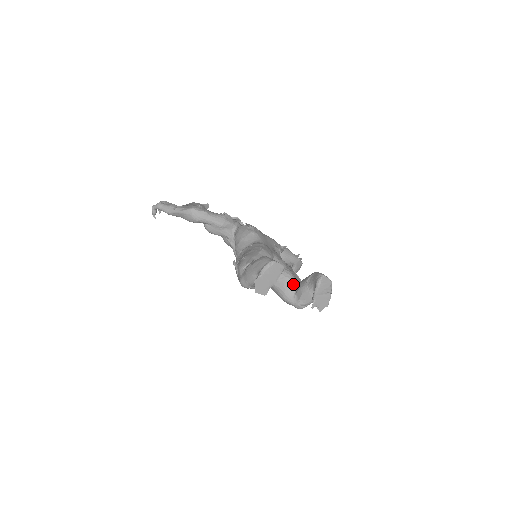
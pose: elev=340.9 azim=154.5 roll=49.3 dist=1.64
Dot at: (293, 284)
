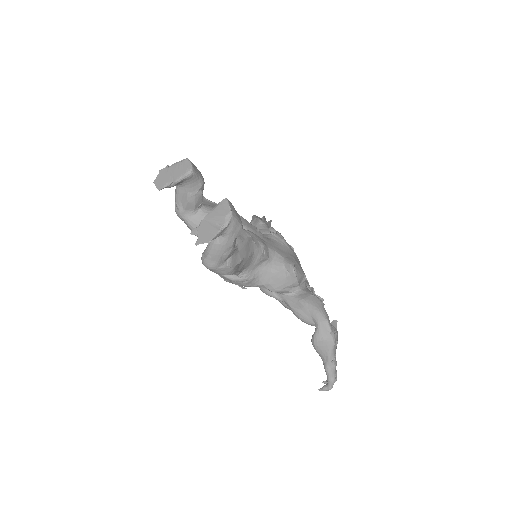
Dot at: occluded
